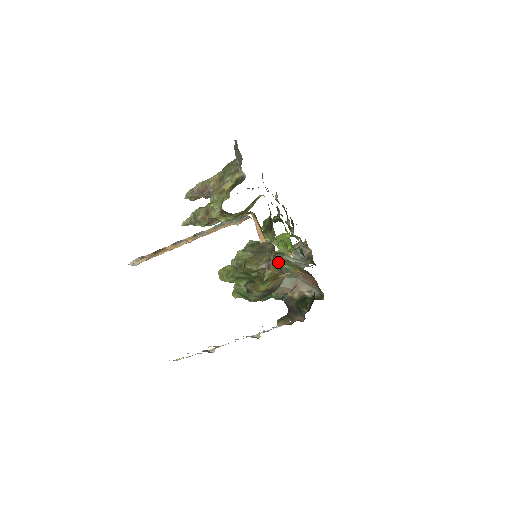
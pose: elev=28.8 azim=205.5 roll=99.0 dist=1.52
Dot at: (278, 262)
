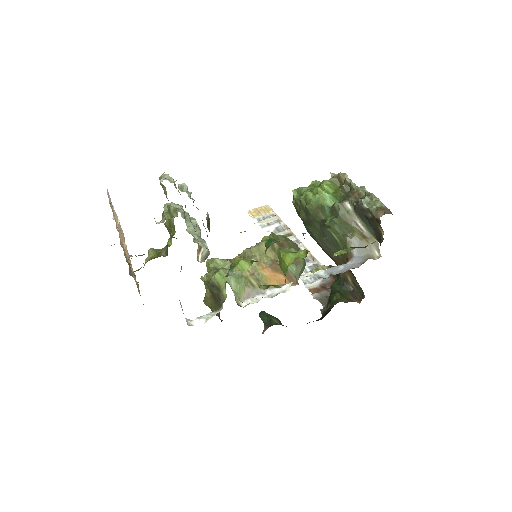
Dot at: (330, 228)
